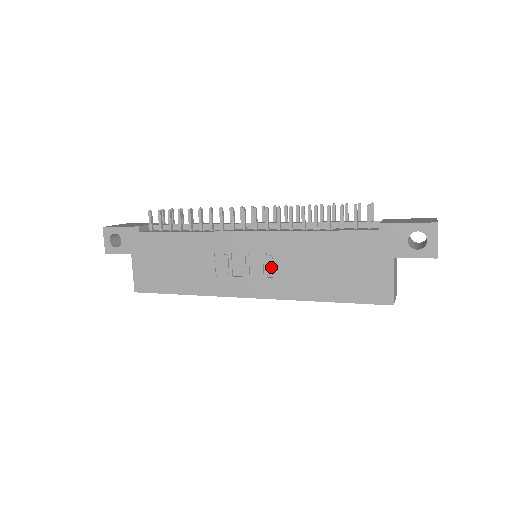
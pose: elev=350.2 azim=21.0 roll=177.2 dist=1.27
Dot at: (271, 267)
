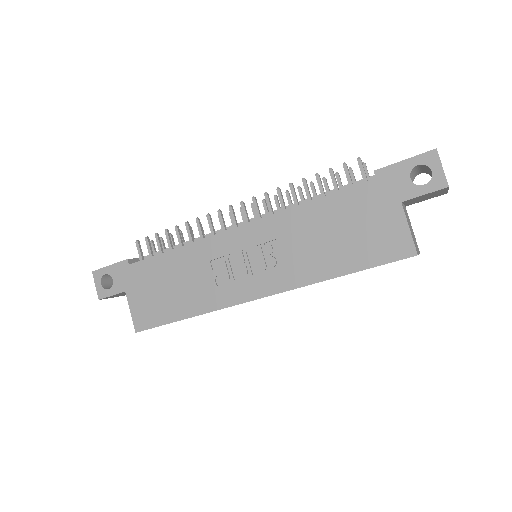
Dot at: (273, 257)
